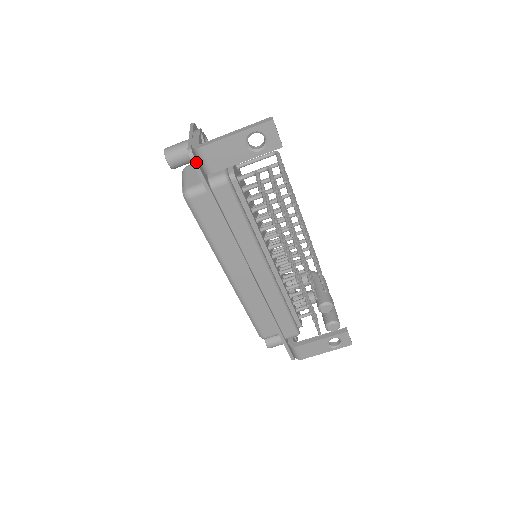
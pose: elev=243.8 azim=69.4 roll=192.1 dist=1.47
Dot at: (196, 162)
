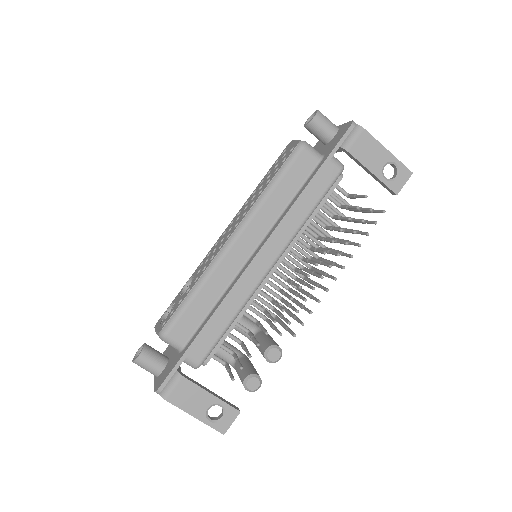
Dot at: (350, 132)
